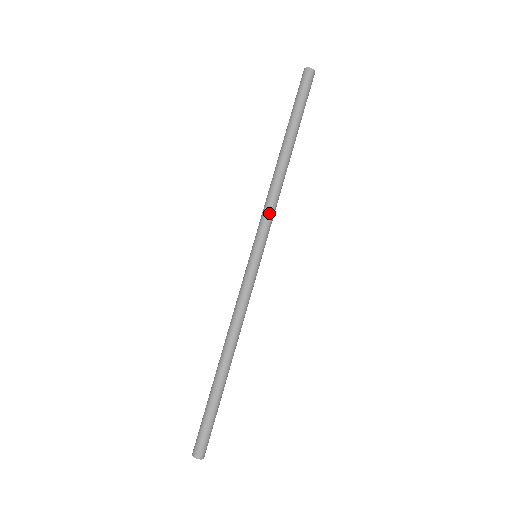
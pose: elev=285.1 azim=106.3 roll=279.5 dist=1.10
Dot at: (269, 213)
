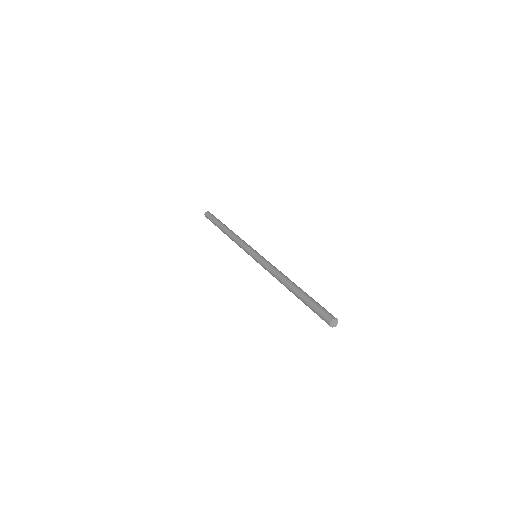
Dot at: (244, 242)
